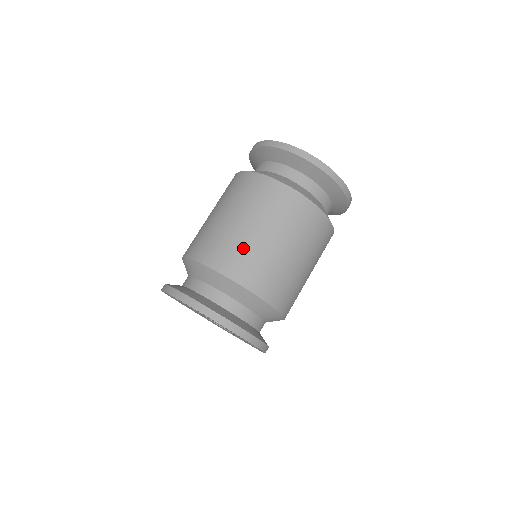
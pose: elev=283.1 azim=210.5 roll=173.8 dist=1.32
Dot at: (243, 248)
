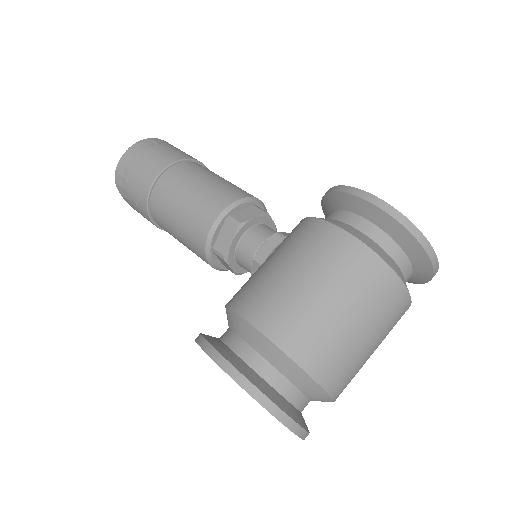
Dot at: (354, 365)
